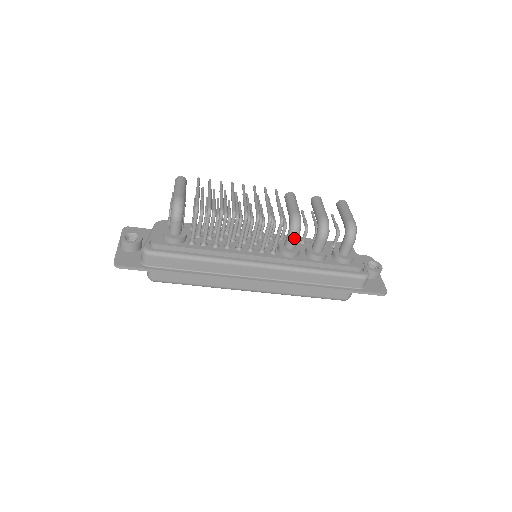
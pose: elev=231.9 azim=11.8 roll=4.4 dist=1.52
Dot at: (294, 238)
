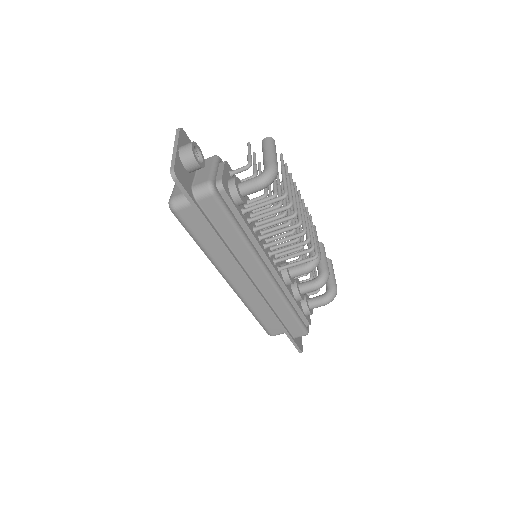
Dot at: (304, 273)
